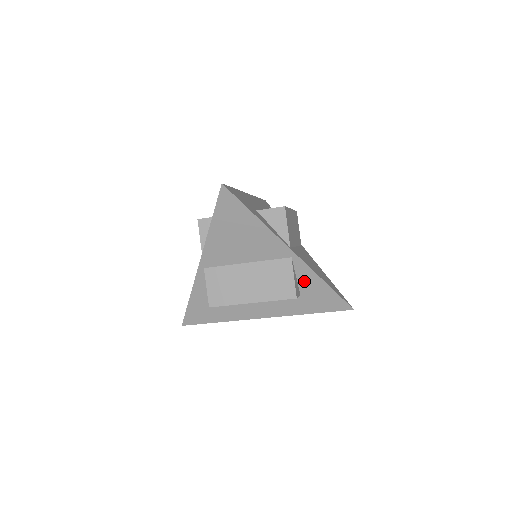
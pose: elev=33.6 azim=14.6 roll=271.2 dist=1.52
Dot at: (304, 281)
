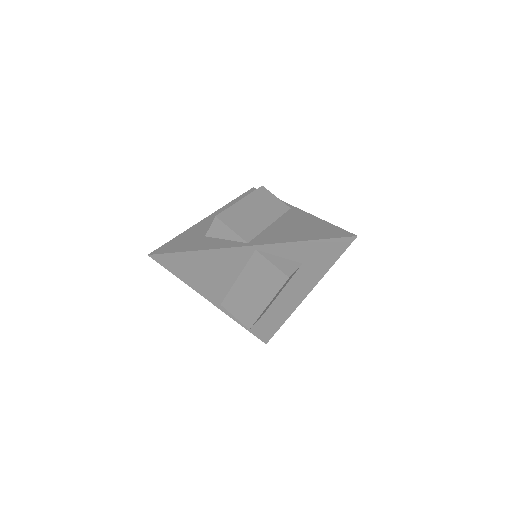
Dot at: (289, 254)
